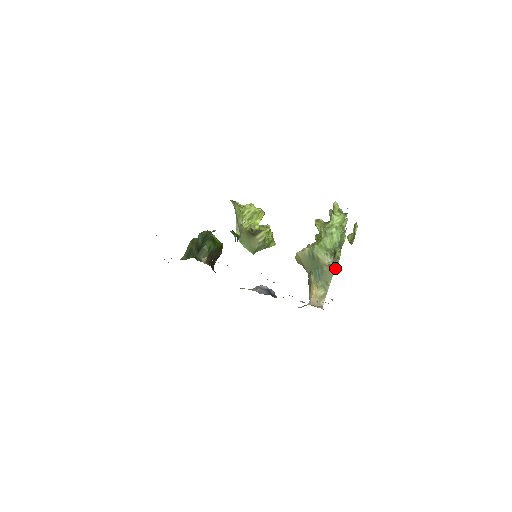
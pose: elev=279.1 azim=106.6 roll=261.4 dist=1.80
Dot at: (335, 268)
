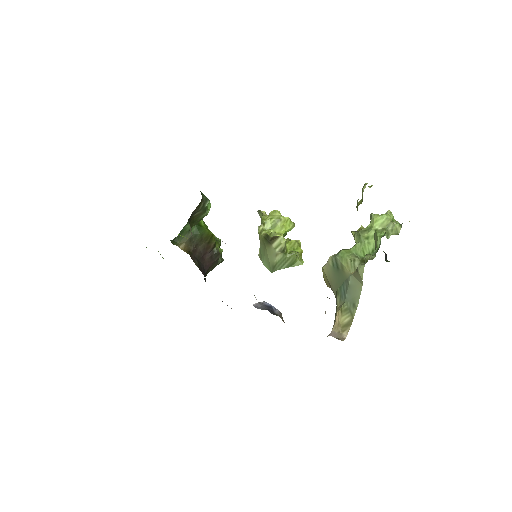
Dot at: (361, 276)
